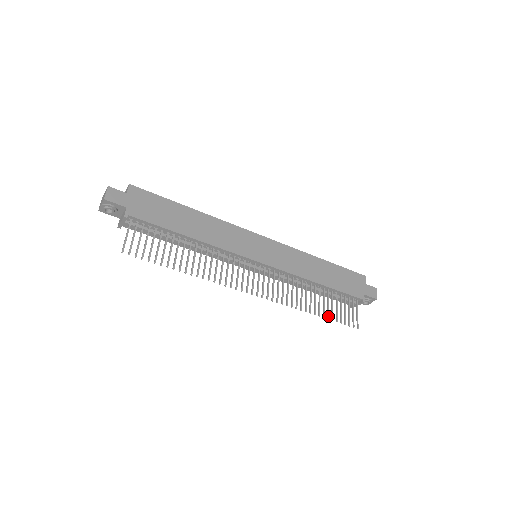
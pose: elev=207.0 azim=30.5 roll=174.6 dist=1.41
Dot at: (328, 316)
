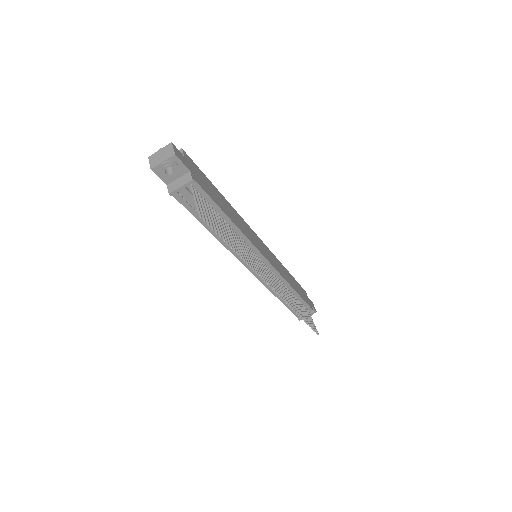
Dot at: (306, 320)
